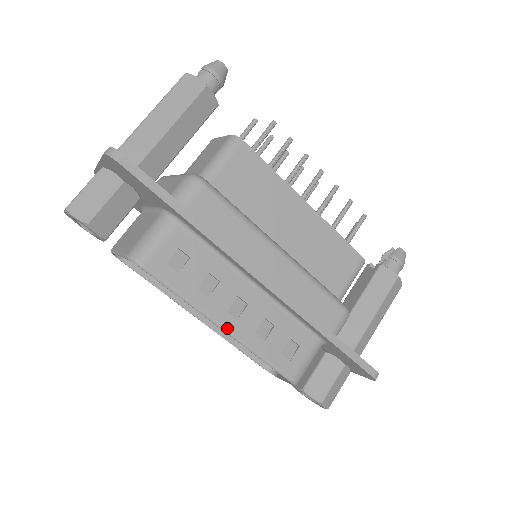
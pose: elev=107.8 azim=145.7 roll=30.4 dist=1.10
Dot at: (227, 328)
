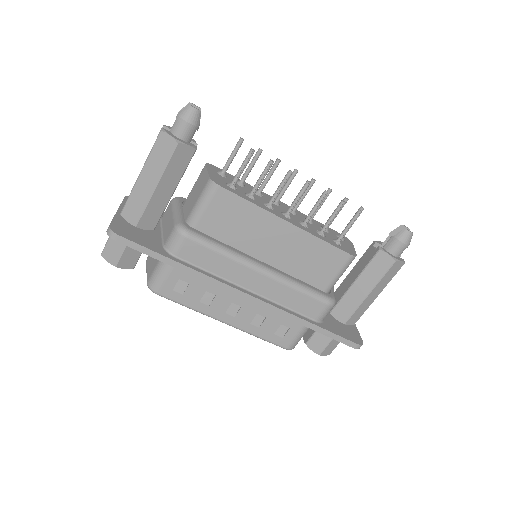
Dot at: (227, 323)
